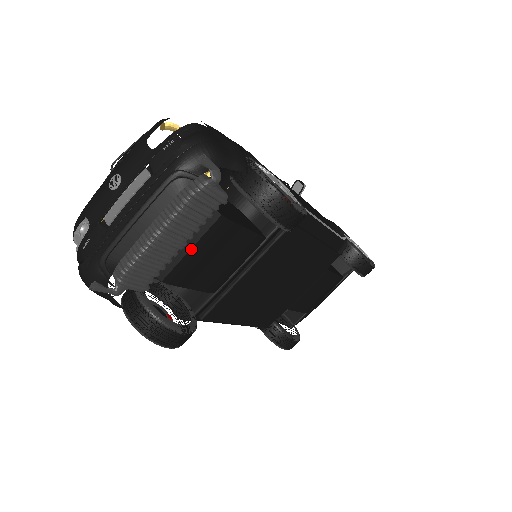
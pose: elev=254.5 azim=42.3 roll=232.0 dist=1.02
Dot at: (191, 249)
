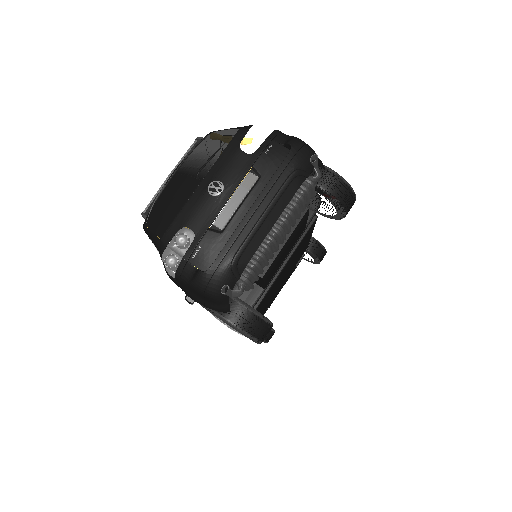
Dot at: (285, 243)
